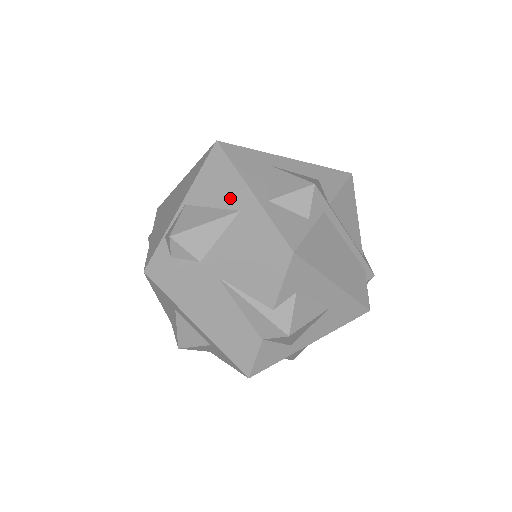
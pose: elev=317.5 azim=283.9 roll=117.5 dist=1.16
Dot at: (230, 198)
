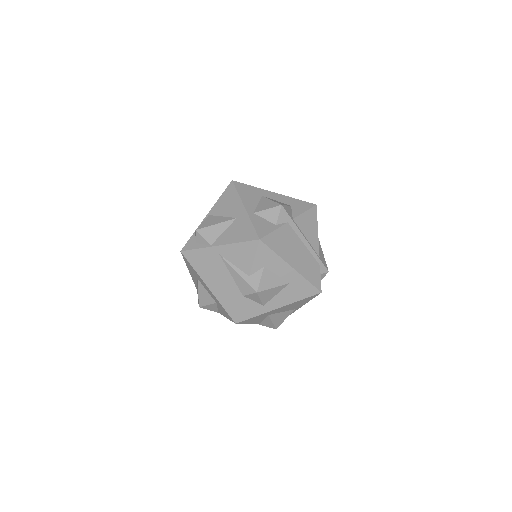
Dot at: (233, 211)
